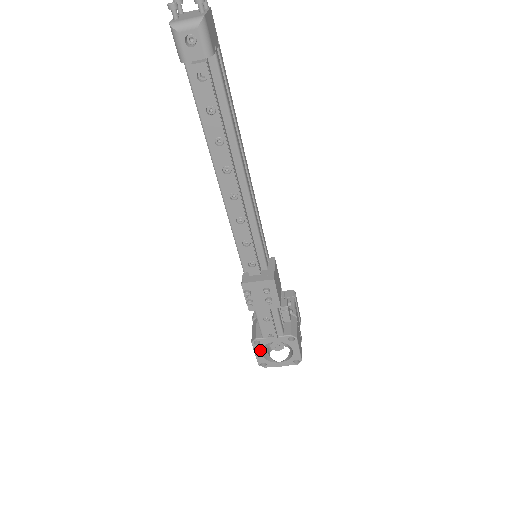
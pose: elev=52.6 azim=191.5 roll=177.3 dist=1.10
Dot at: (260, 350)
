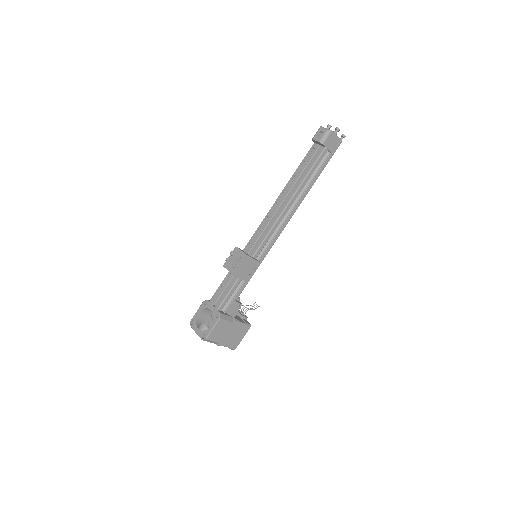
Dot at: (201, 310)
